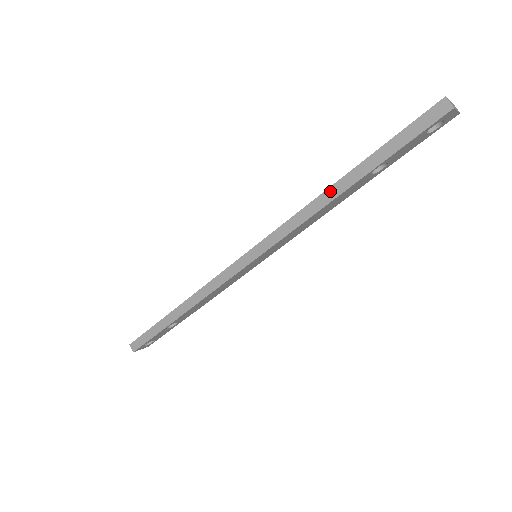
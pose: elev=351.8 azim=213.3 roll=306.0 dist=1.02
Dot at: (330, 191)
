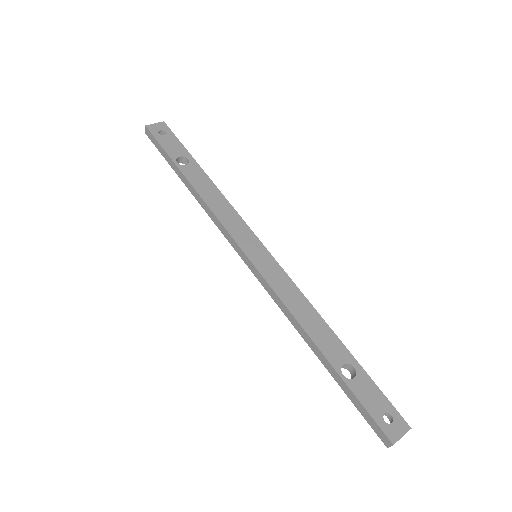
Dot at: (310, 341)
